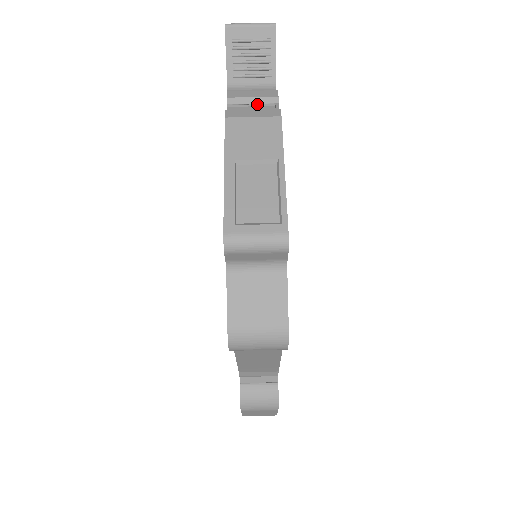
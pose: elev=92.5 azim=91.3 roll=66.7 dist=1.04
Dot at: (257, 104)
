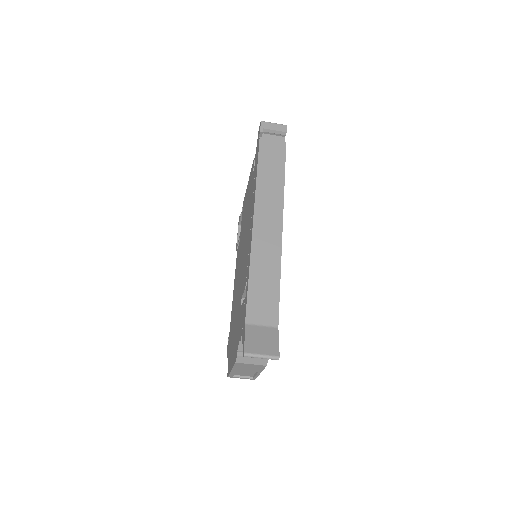
Dot at: occluded
